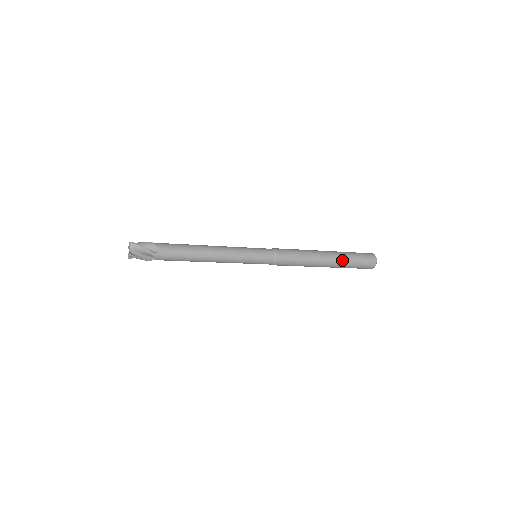
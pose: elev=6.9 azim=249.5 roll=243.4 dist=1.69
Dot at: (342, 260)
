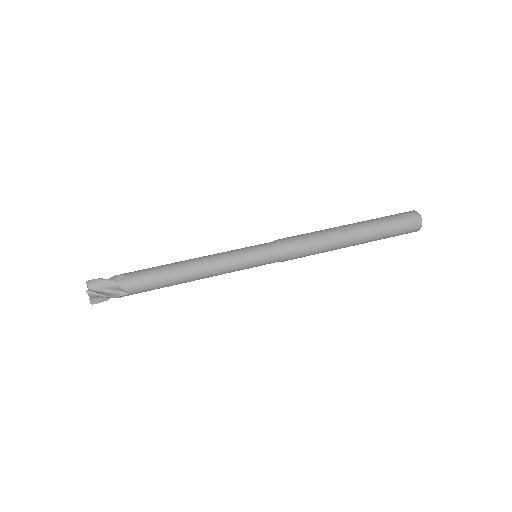
Dot at: (373, 239)
